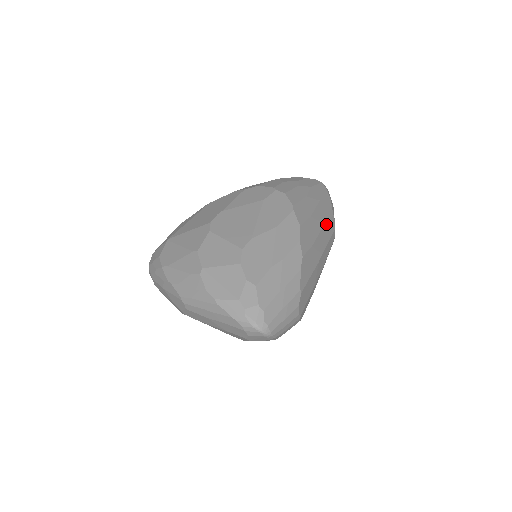
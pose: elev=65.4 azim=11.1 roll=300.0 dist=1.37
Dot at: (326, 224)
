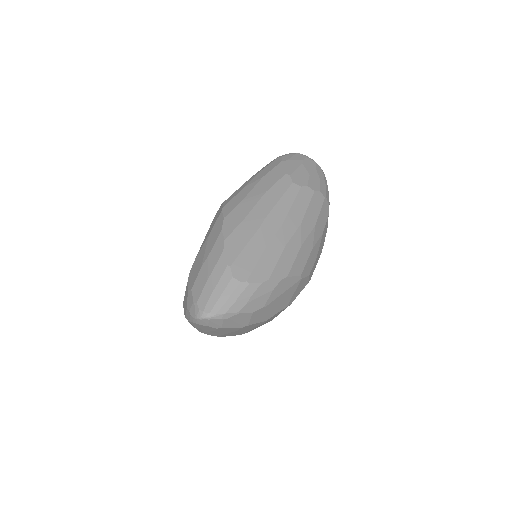
Dot at: (270, 190)
